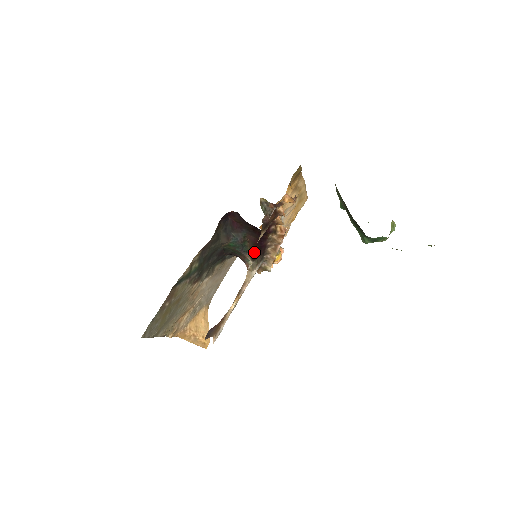
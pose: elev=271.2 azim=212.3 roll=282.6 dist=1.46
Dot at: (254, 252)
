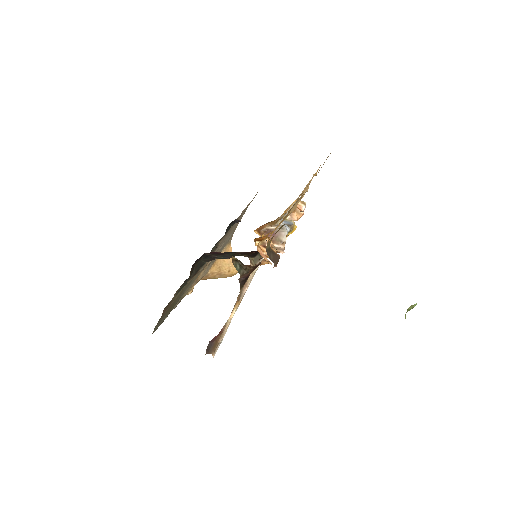
Dot at: (253, 254)
